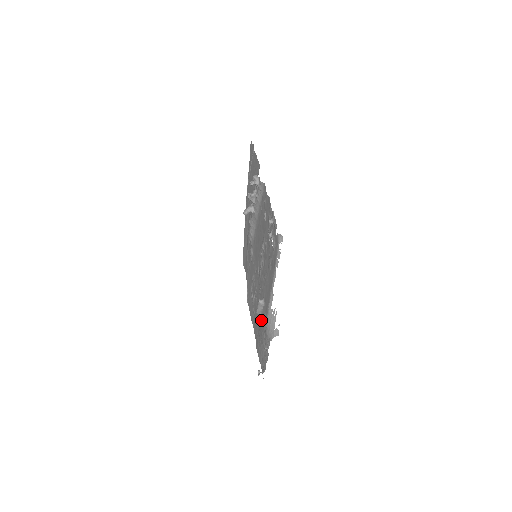
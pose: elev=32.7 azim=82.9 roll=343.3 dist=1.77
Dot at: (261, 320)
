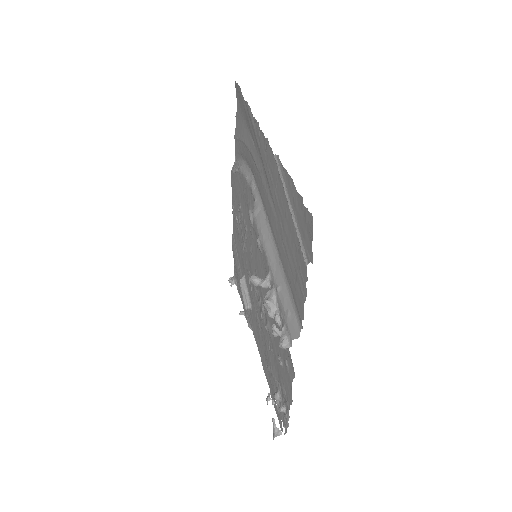
Dot at: occluded
